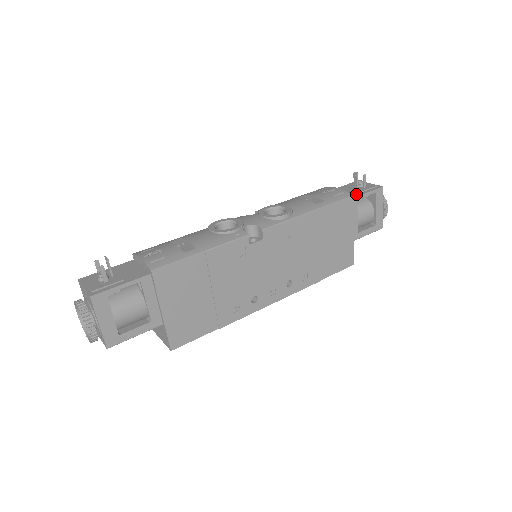
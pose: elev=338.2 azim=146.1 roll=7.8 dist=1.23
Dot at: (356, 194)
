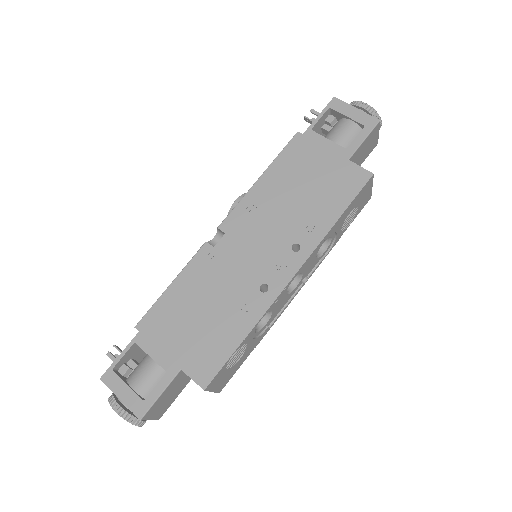
Dot at: (310, 128)
